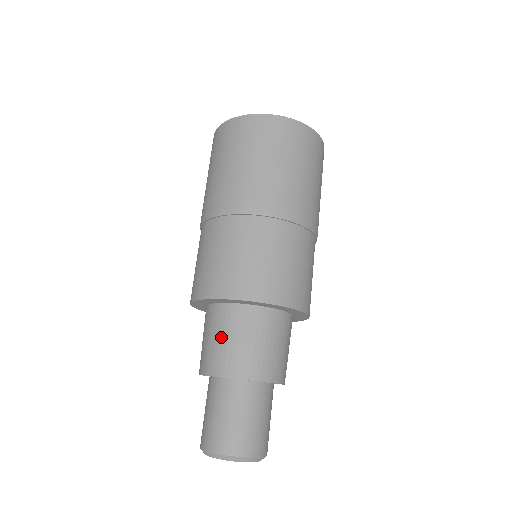
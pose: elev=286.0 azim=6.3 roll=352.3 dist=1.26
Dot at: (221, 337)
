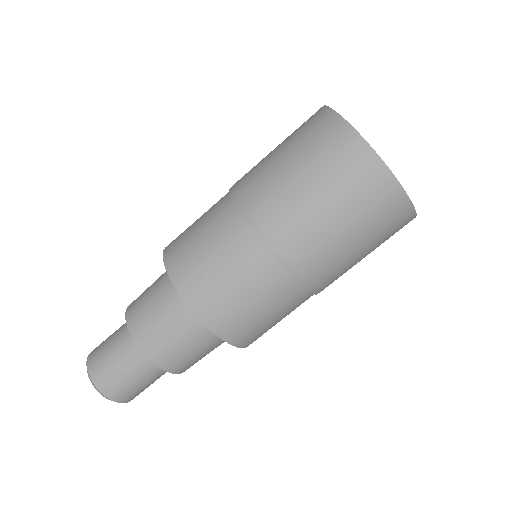
Dot at: (152, 296)
